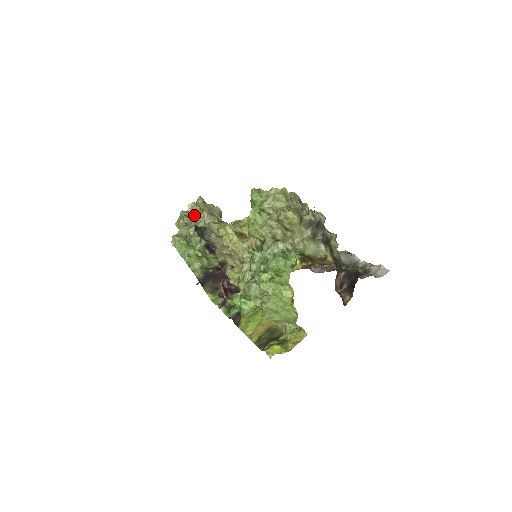
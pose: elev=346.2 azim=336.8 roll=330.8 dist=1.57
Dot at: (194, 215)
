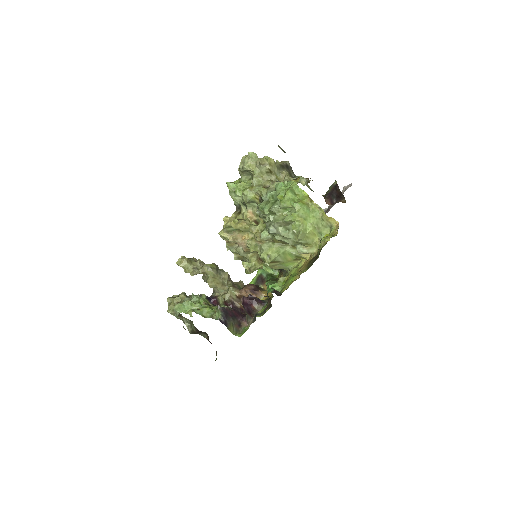
Dot at: (185, 267)
